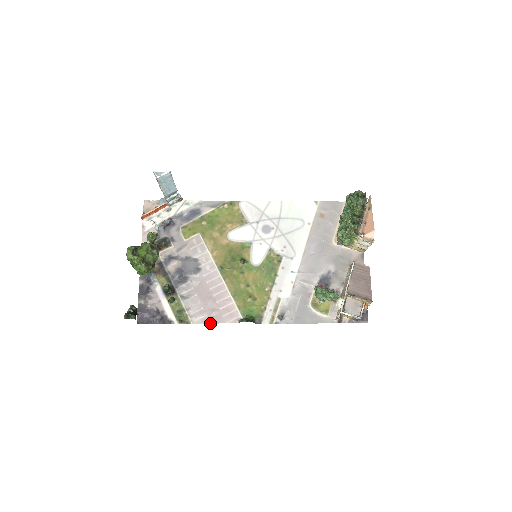
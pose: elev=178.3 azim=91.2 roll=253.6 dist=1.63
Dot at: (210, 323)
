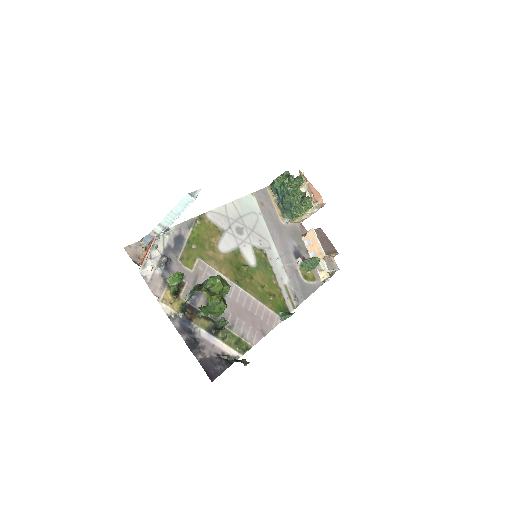
Dot at: (264, 336)
